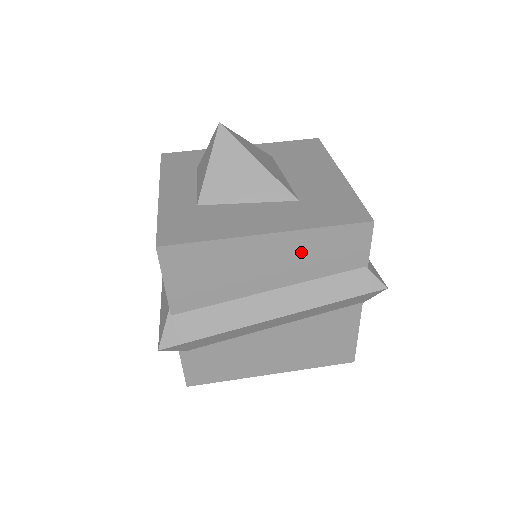
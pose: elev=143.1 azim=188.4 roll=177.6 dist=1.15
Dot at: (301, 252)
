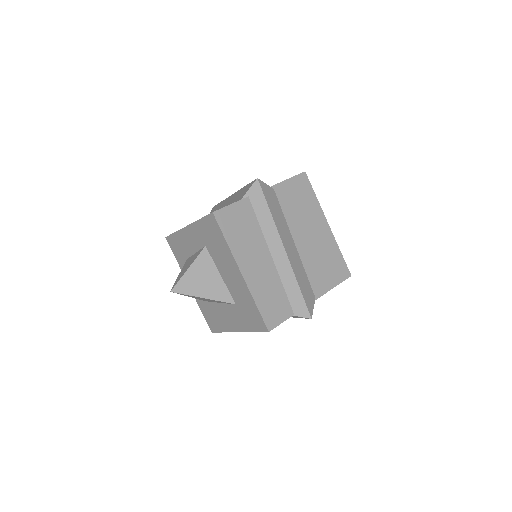
Dot at: occluded
